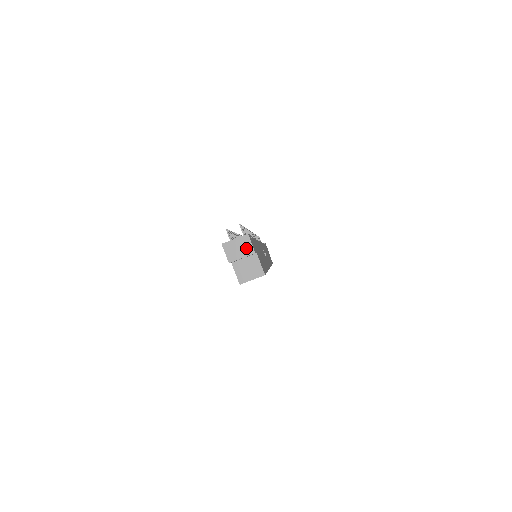
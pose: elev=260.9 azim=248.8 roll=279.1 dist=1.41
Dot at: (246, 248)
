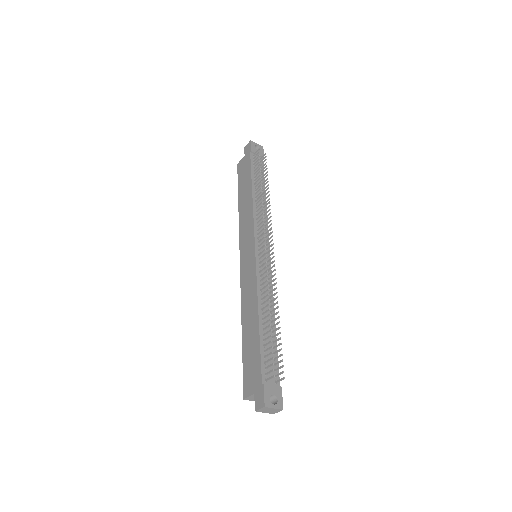
Dot at: (273, 412)
